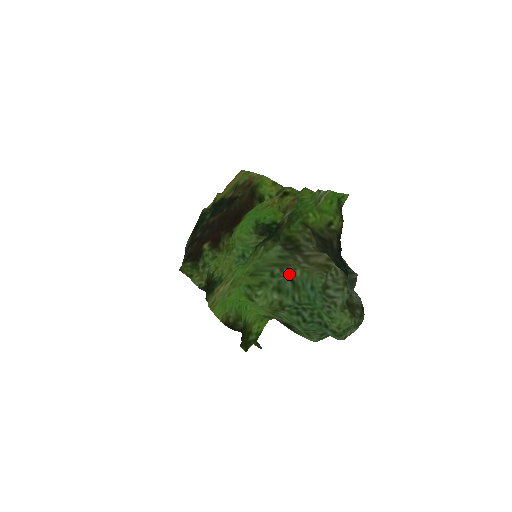
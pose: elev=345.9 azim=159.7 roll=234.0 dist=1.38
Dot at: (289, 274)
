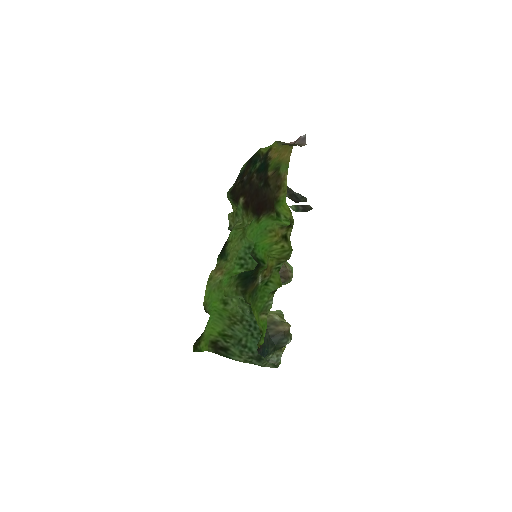
Dot at: occluded
